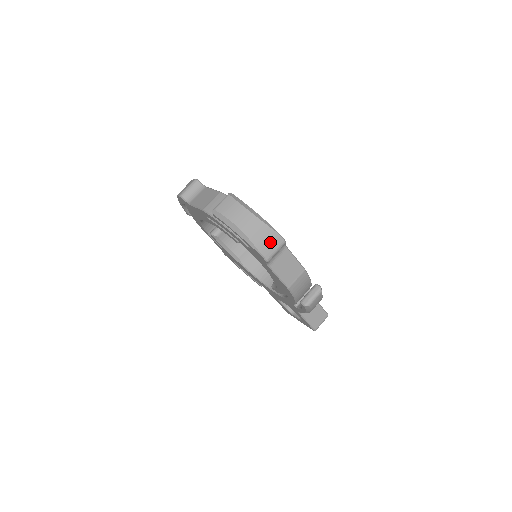
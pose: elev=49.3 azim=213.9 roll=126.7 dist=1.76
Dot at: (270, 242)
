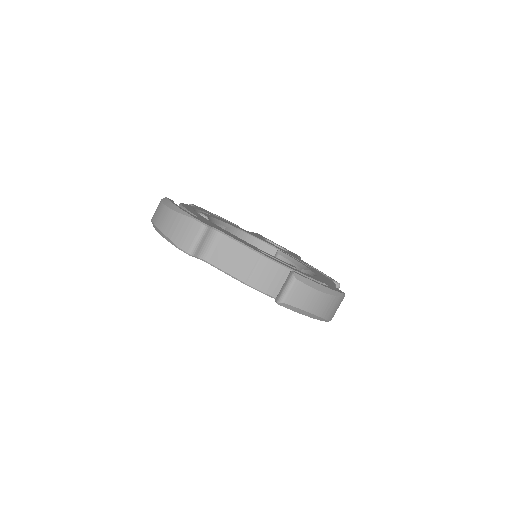
Dot at: (337, 307)
